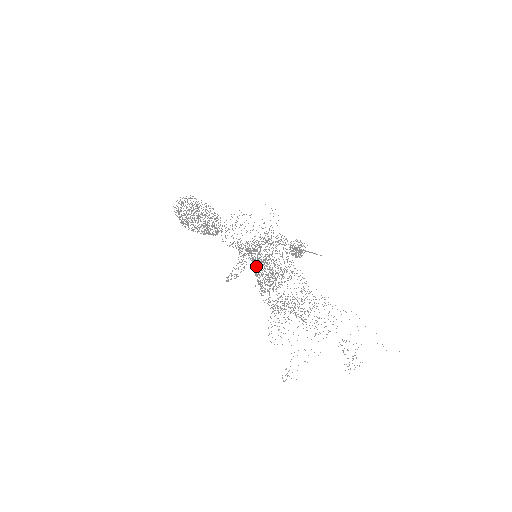
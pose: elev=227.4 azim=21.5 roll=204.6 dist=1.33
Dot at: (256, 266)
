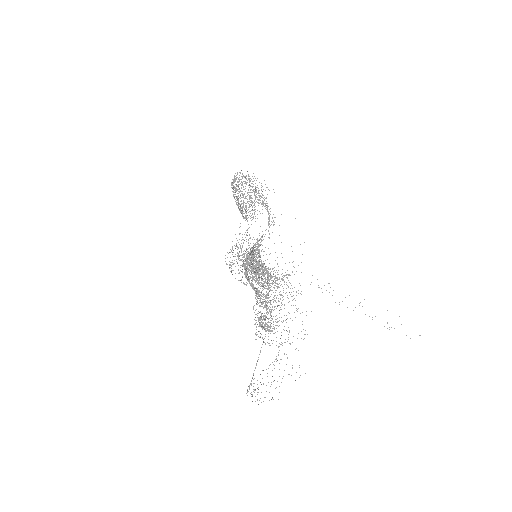
Dot at: (253, 254)
